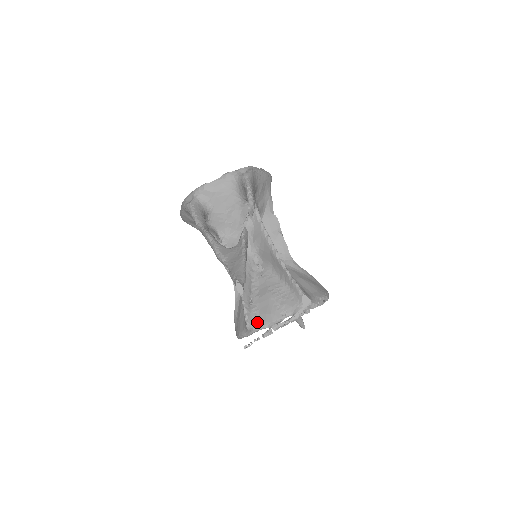
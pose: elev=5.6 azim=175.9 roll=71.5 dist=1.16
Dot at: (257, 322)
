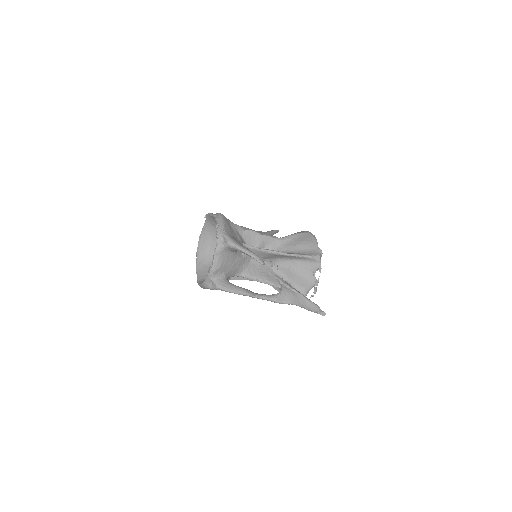
Dot at: (305, 291)
